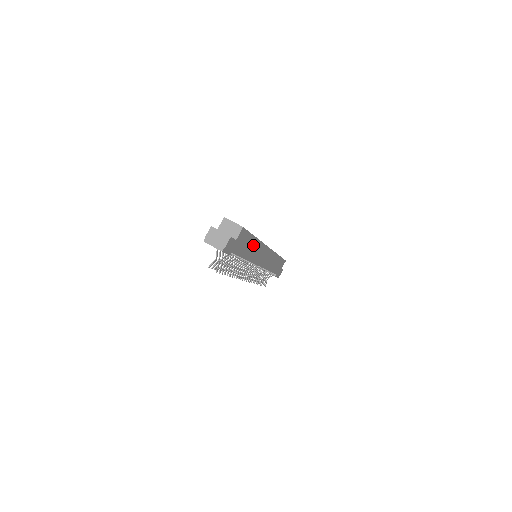
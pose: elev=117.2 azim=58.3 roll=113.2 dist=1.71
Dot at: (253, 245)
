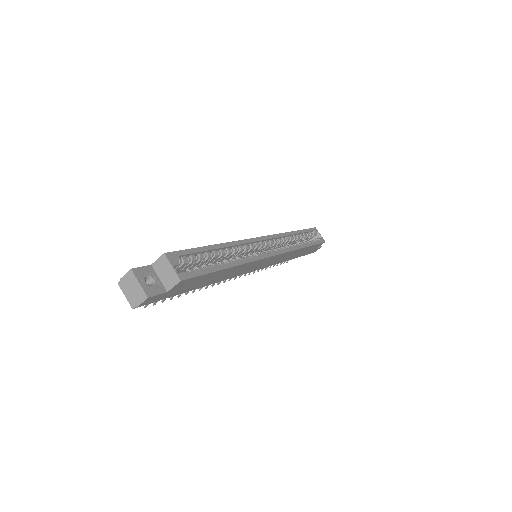
Dot at: (225, 272)
